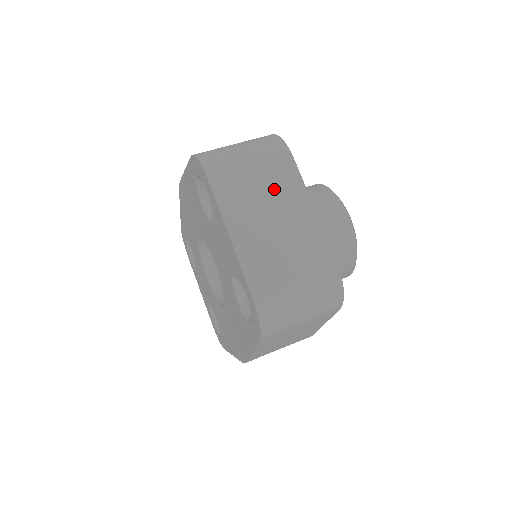
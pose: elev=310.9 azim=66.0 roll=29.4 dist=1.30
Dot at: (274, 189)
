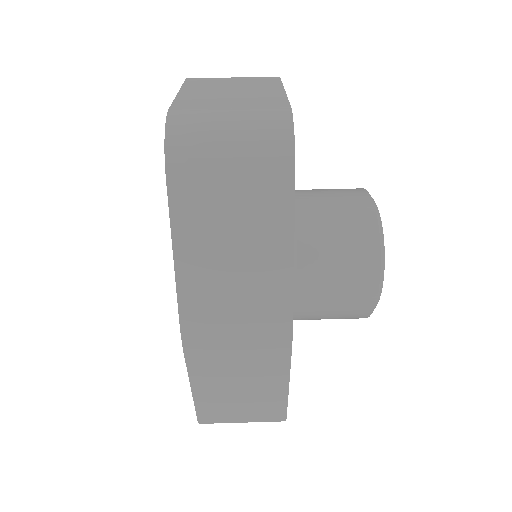
Dot at: (247, 83)
